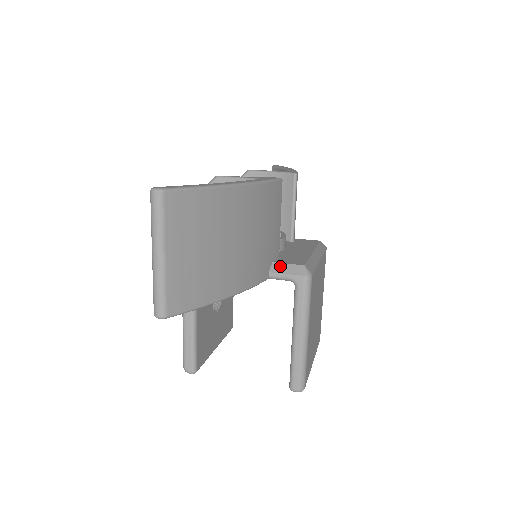
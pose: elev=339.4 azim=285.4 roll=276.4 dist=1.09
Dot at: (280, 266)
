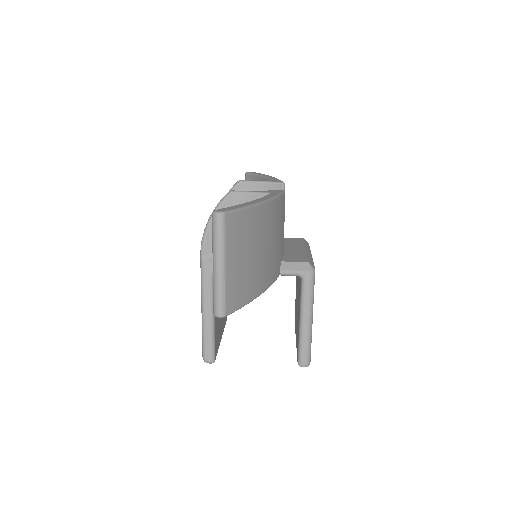
Dot at: (288, 264)
